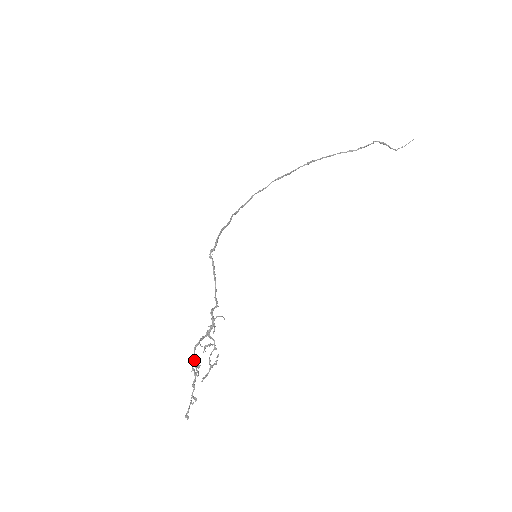
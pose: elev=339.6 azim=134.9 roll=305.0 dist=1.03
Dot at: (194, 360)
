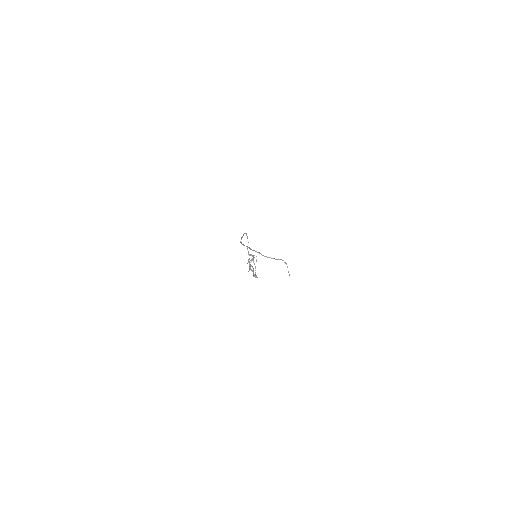
Dot at: (249, 263)
